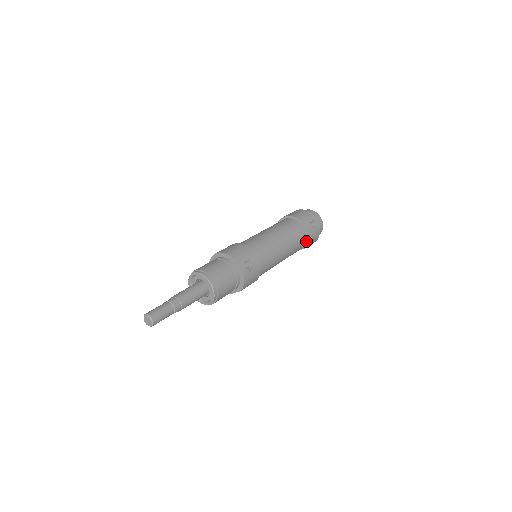
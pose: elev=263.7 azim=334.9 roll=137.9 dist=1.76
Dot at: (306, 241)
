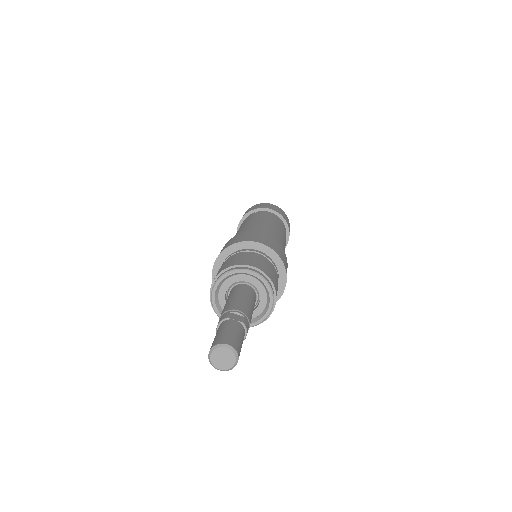
Dot at: occluded
